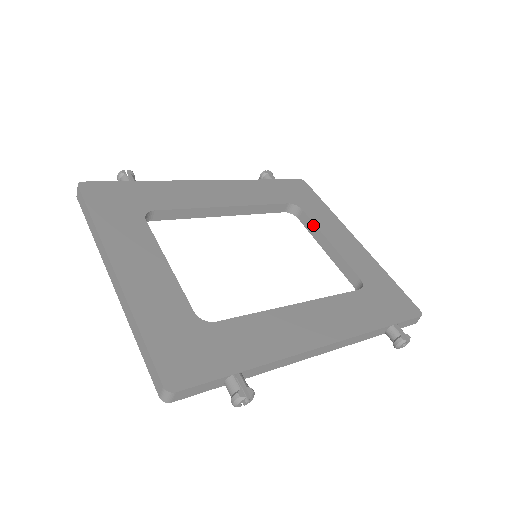
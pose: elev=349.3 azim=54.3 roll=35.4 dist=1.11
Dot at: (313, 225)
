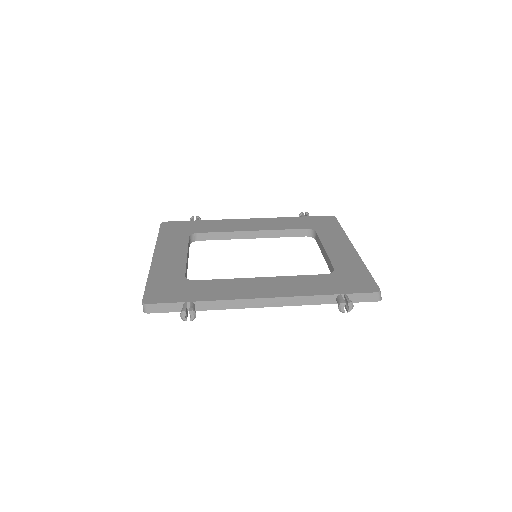
Dot at: (319, 240)
